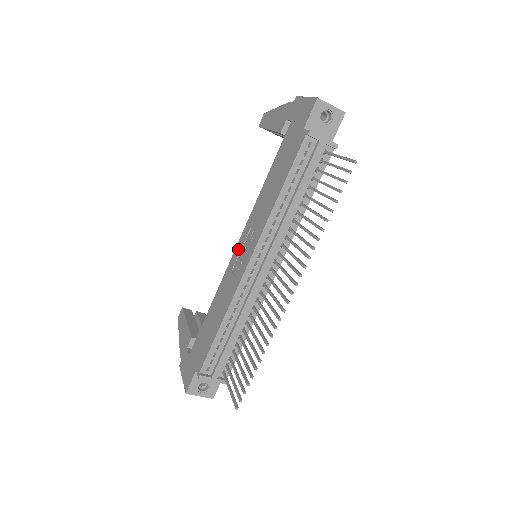
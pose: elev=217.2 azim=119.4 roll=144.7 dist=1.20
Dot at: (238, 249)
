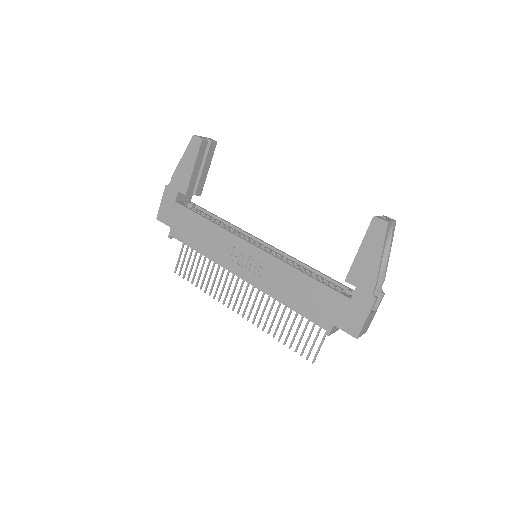
Dot at: (250, 251)
